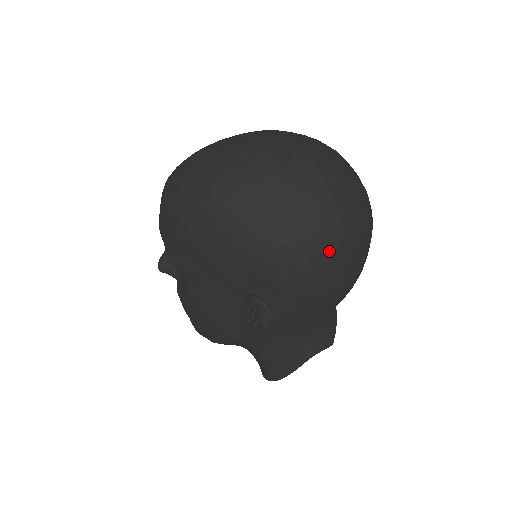
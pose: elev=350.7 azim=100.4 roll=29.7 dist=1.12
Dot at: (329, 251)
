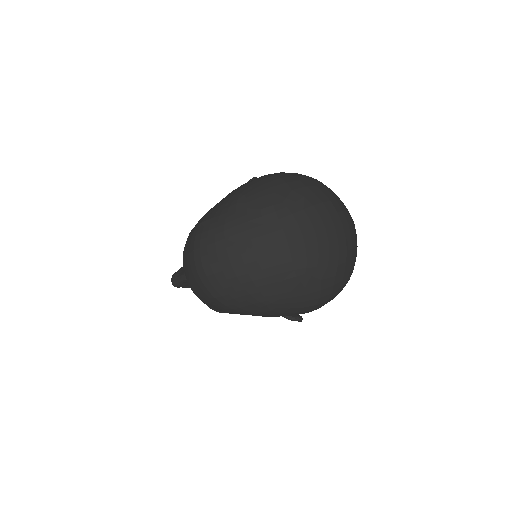
Dot at: occluded
